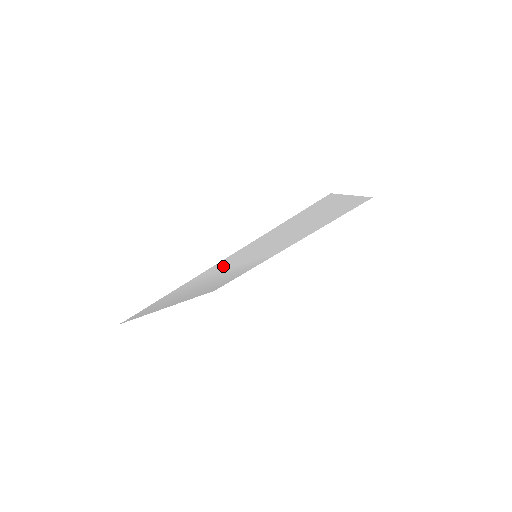
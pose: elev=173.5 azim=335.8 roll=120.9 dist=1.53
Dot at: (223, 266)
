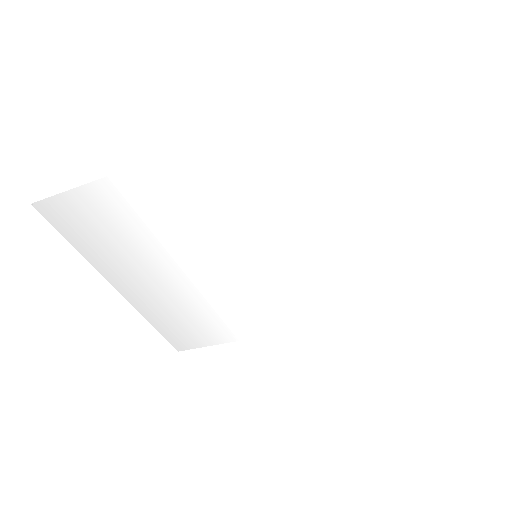
Dot at: (205, 195)
